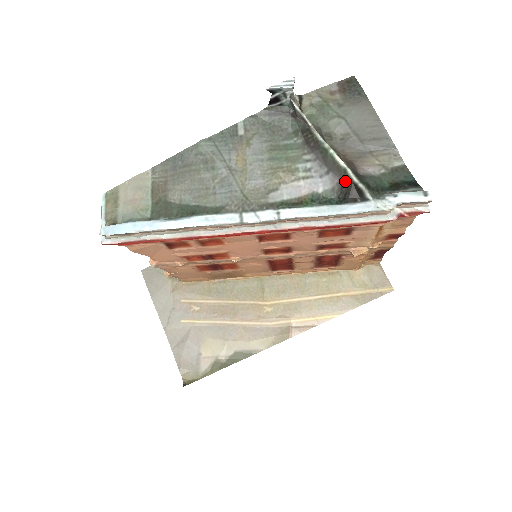
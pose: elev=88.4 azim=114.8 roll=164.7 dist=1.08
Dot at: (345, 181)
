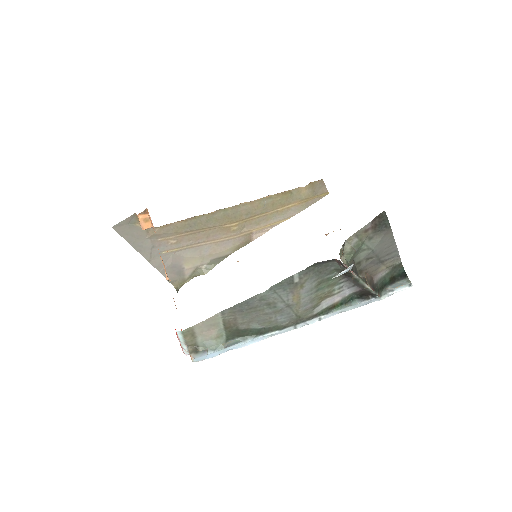
Dot at: (365, 291)
